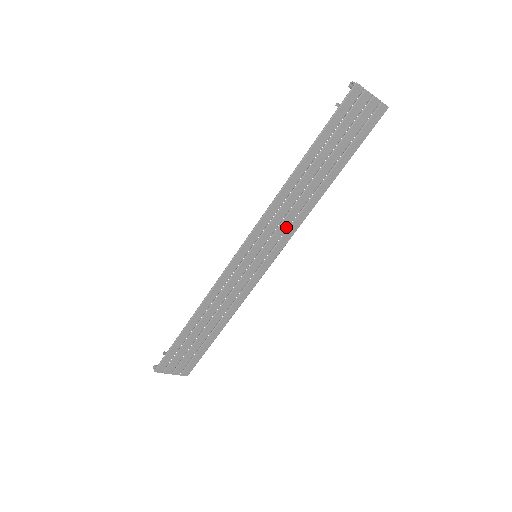
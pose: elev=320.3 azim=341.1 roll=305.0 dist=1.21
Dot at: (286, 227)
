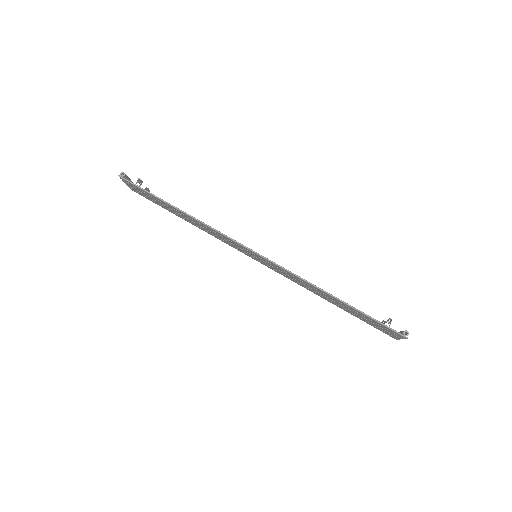
Dot at: (287, 276)
